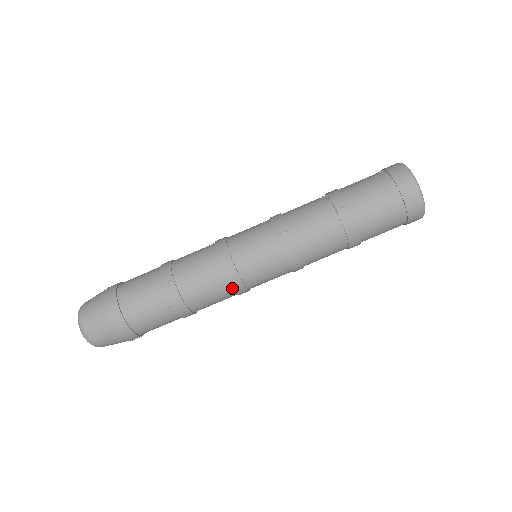
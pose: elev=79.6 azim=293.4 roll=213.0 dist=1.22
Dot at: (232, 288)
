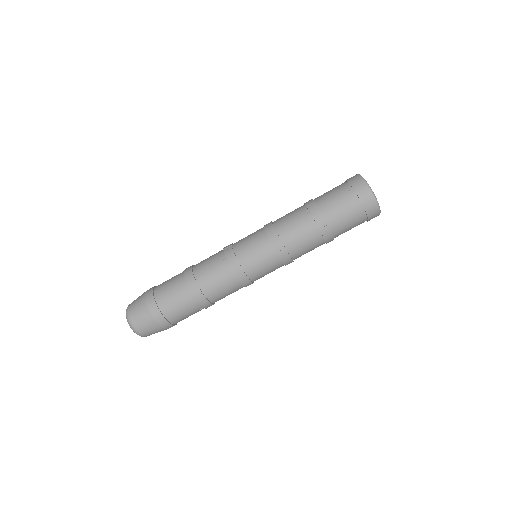
Dot at: occluded
